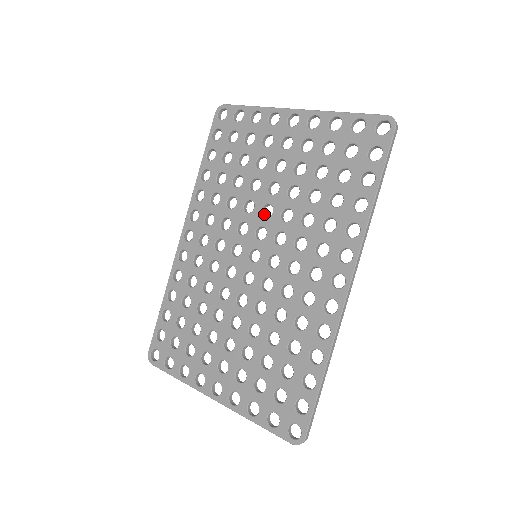
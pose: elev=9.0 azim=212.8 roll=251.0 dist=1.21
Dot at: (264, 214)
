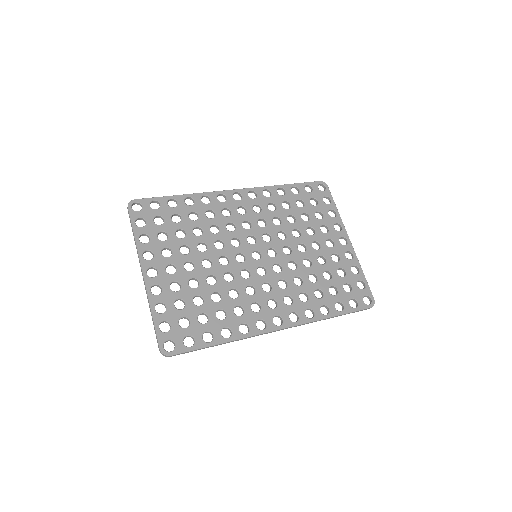
Dot at: occluded
